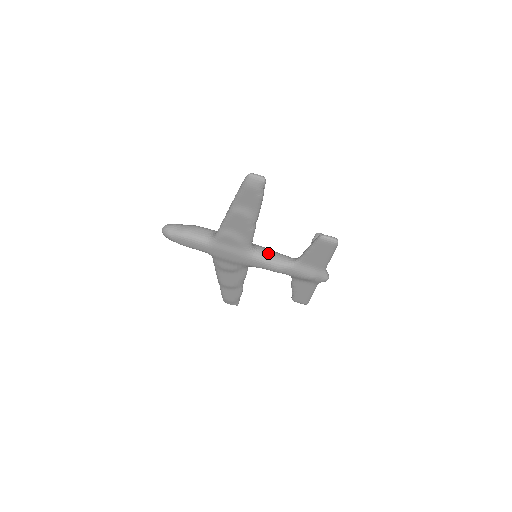
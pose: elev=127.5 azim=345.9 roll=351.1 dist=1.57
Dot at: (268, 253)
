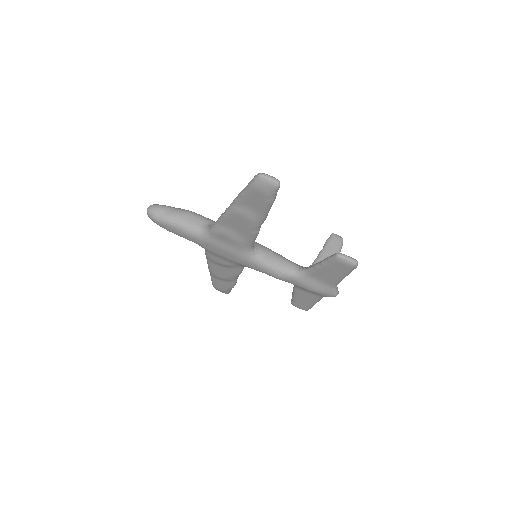
Dot at: (271, 257)
